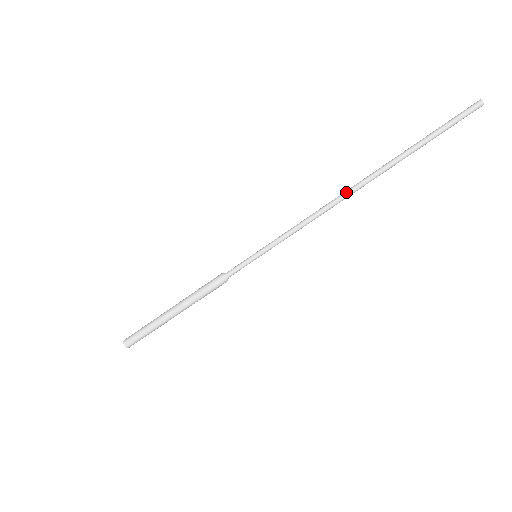
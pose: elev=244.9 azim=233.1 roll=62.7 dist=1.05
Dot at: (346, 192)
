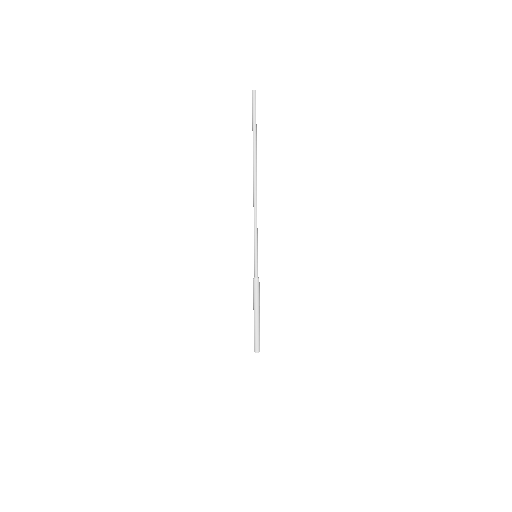
Dot at: (254, 189)
